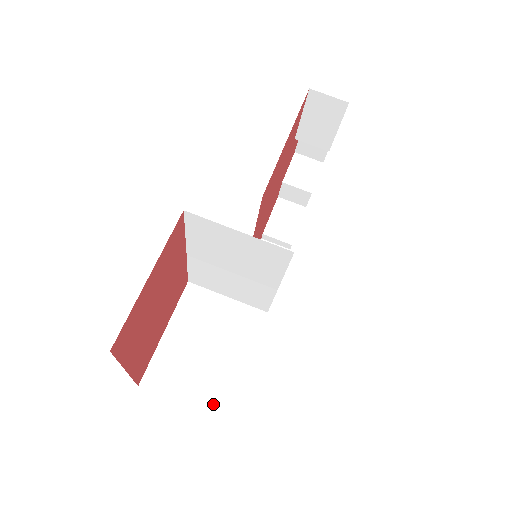
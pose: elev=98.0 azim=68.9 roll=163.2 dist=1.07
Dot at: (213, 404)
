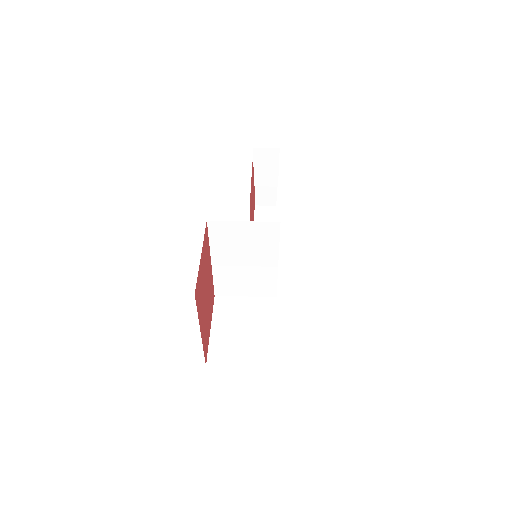
Dot at: (262, 361)
